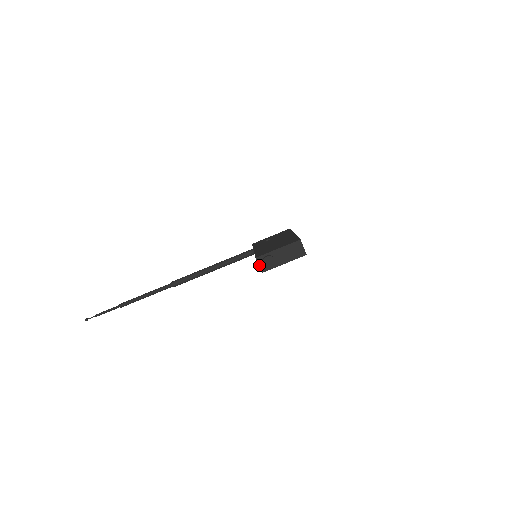
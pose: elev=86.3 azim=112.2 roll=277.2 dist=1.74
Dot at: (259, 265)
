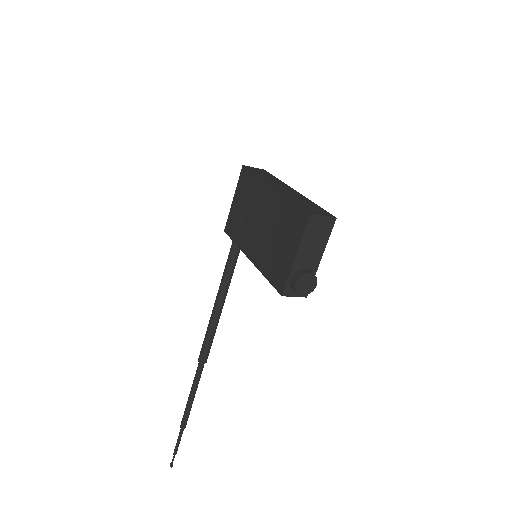
Dot at: (294, 296)
